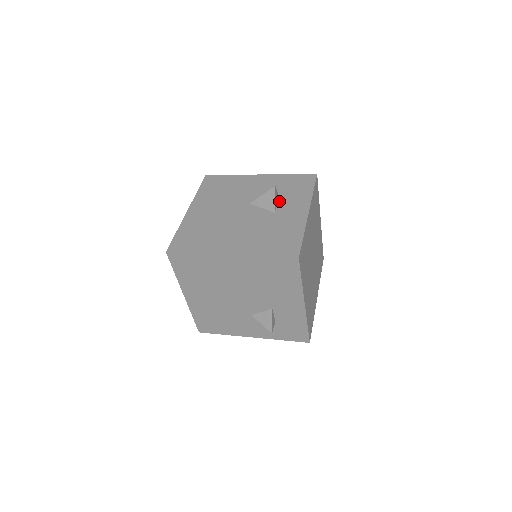
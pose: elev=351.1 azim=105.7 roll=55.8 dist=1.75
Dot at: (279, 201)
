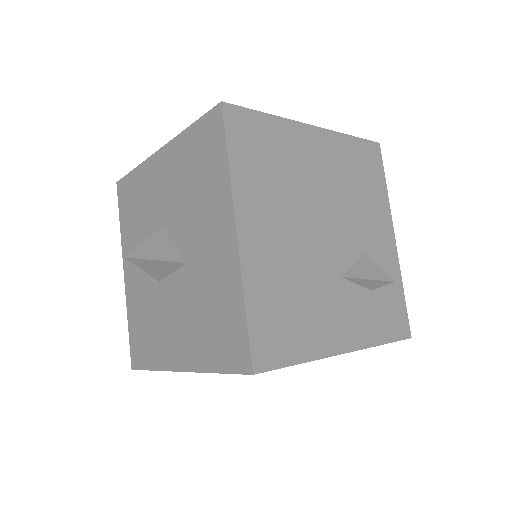
Dot at: occluded
